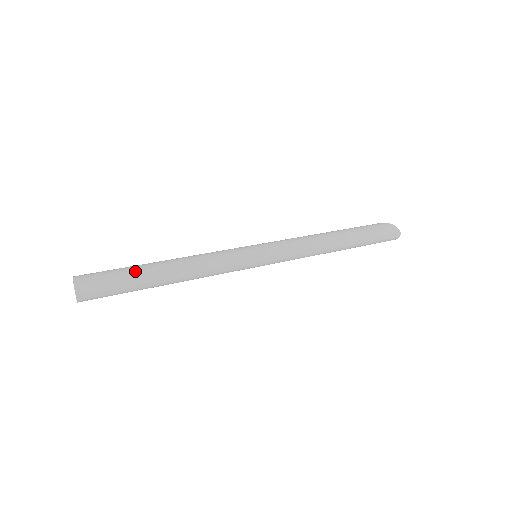
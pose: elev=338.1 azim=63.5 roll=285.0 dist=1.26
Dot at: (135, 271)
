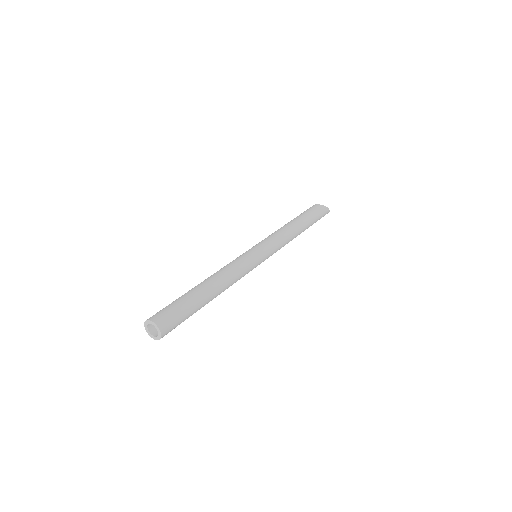
Dot at: (197, 306)
